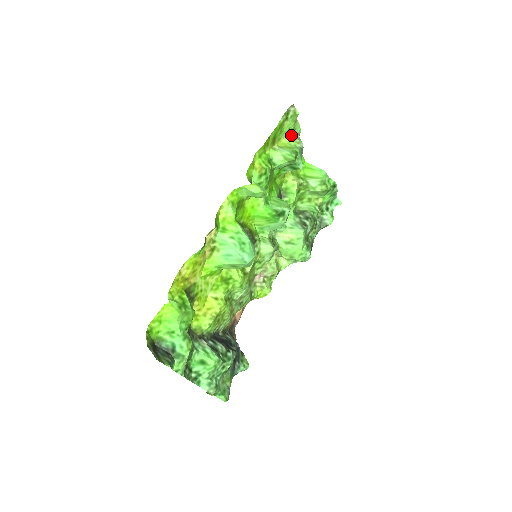
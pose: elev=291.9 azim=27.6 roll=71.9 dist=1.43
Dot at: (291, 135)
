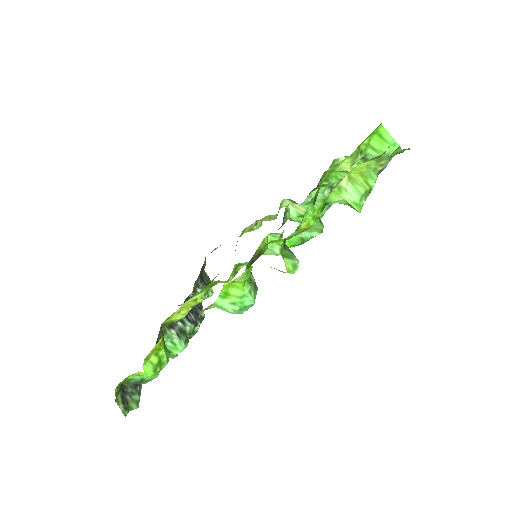
Dot at: (378, 157)
